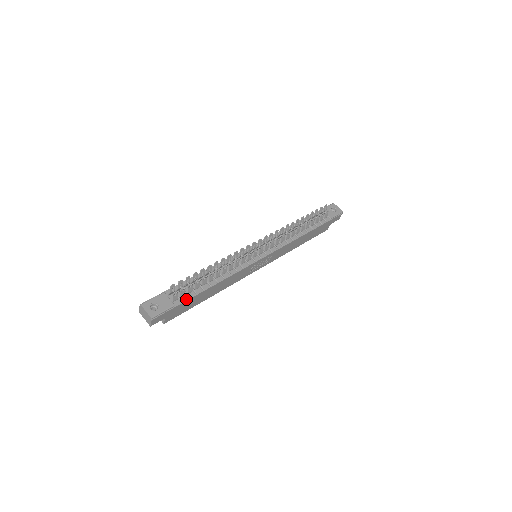
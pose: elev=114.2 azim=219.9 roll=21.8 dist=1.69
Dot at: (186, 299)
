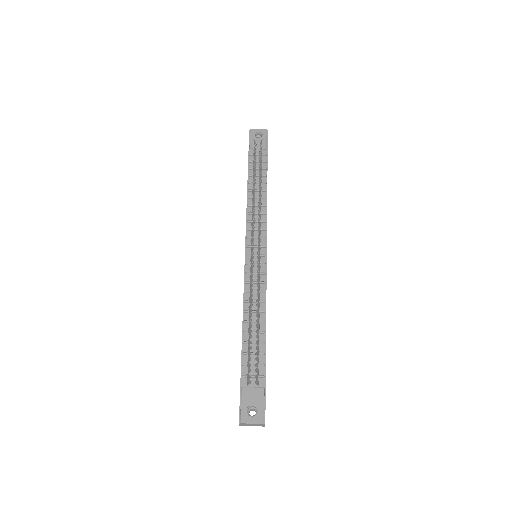
Dot at: (264, 370)
